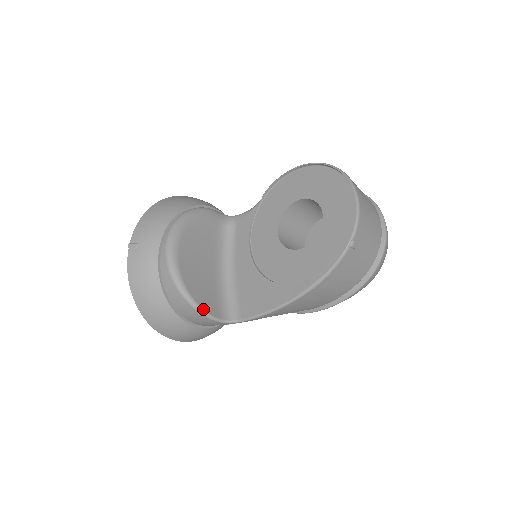
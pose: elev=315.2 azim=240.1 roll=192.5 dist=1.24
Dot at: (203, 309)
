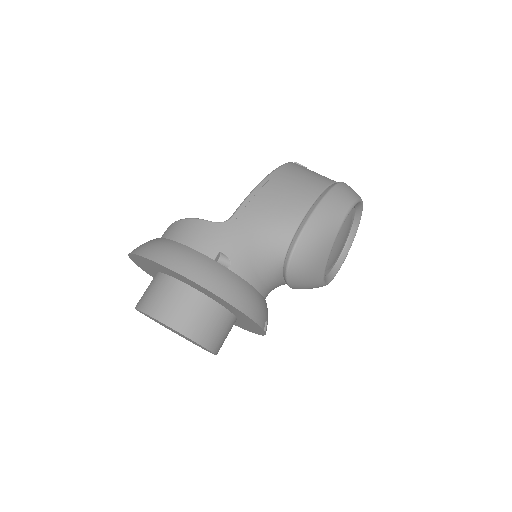
Dot at: (191, 219)
